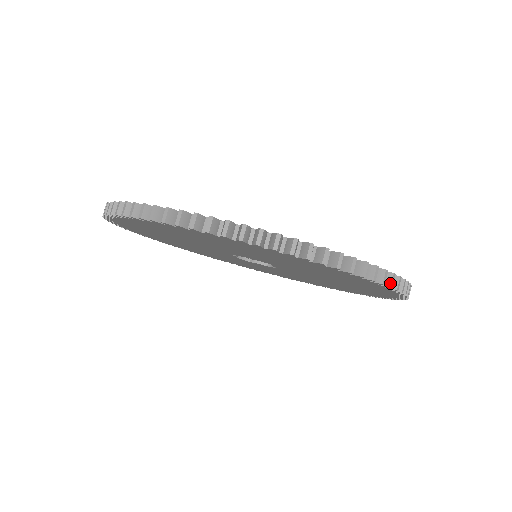
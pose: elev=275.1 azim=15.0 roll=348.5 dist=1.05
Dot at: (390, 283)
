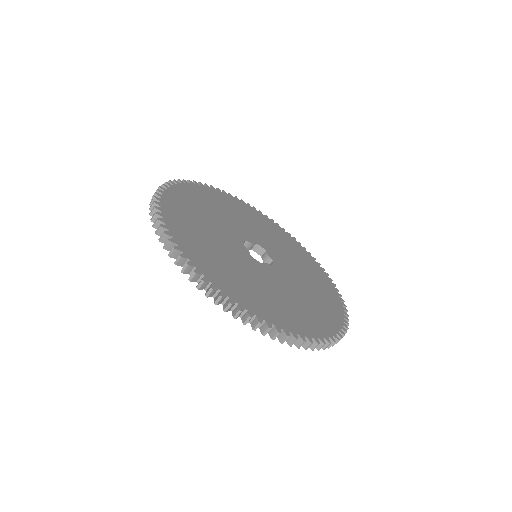
Dot at: occluded
